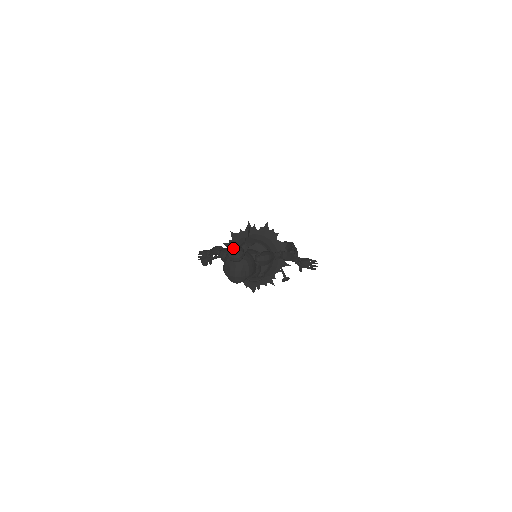
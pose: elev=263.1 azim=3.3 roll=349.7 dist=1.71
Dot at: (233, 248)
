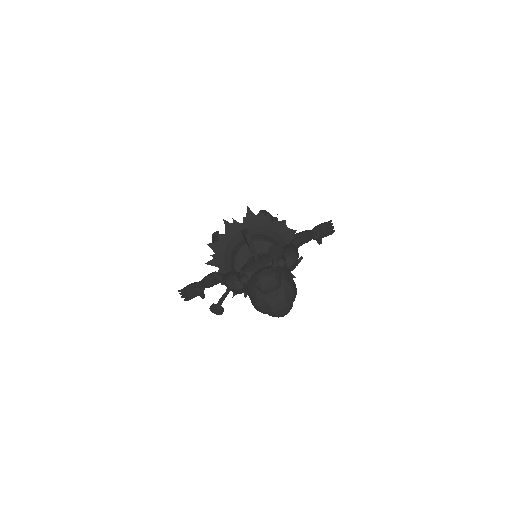
Dot at: (262, 275)
